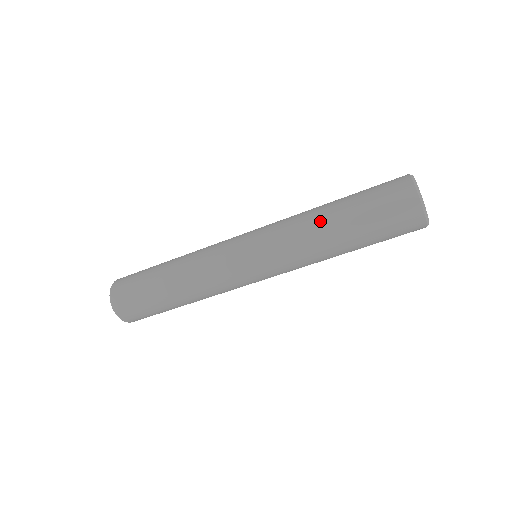
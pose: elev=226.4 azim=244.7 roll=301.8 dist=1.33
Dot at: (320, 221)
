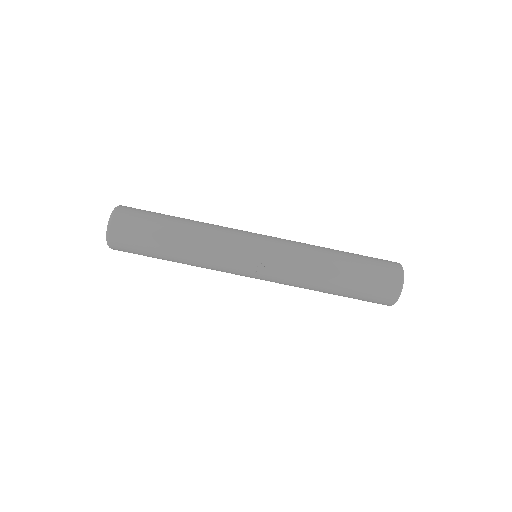
Dot at: occluded
